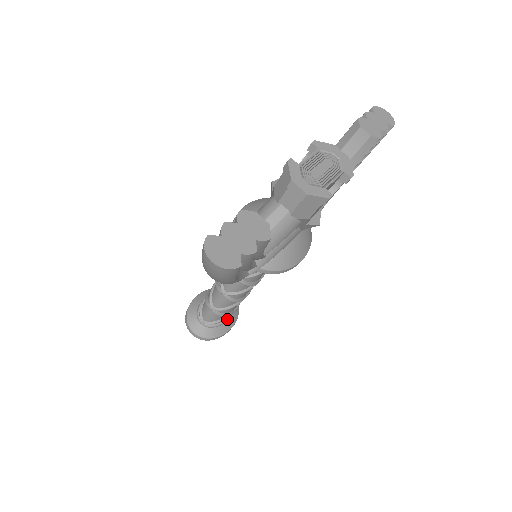
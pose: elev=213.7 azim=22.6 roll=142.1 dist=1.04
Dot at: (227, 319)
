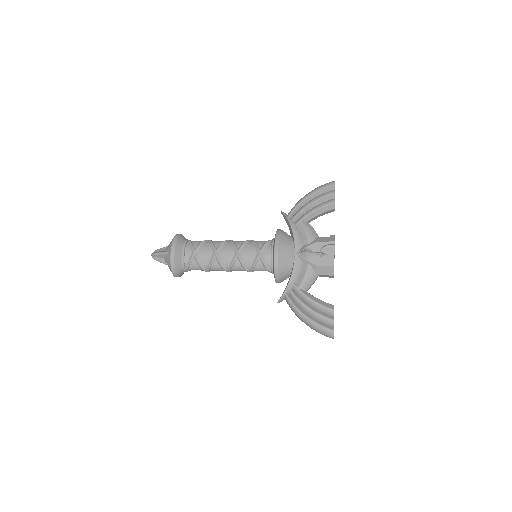
Dot at: occluded
